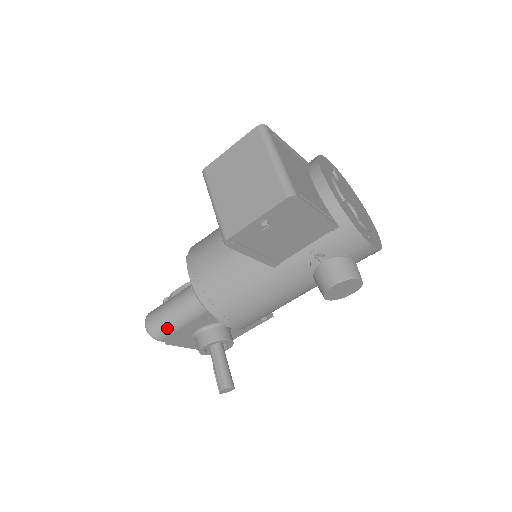
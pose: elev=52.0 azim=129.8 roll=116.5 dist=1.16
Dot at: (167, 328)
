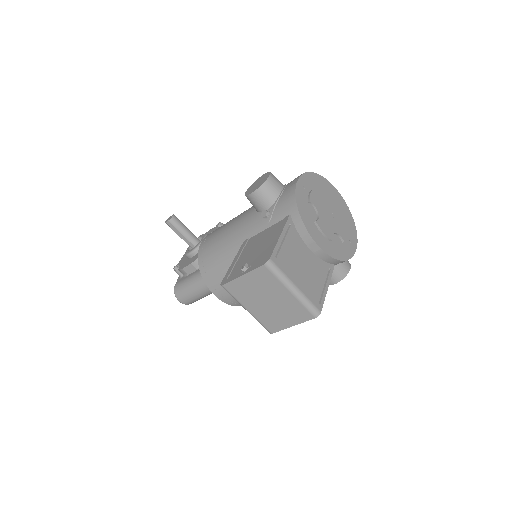
Dot at: occluded
